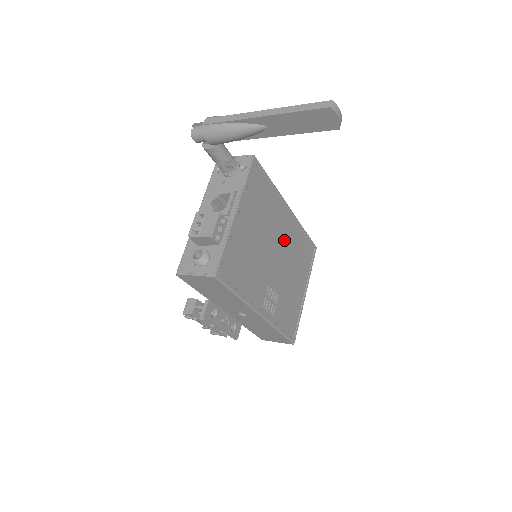
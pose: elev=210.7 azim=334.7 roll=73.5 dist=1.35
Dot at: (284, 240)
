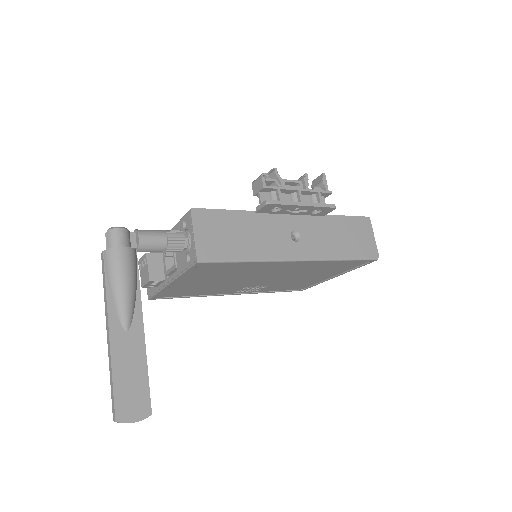
Dot at: (283, 271)
